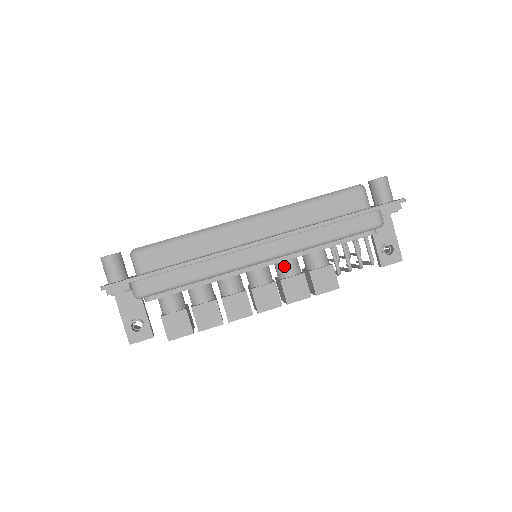
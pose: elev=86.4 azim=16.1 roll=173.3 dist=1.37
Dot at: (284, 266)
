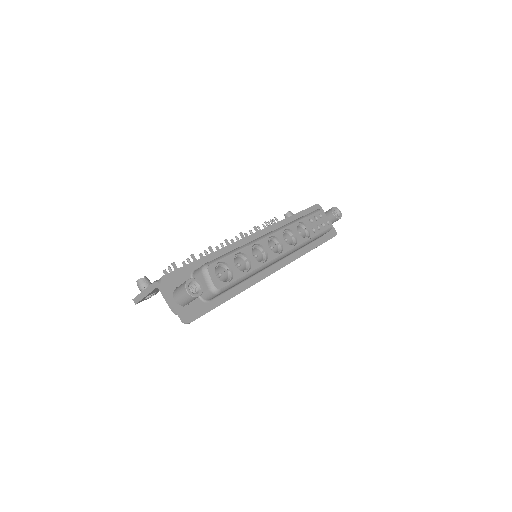
Dot at: occluded
